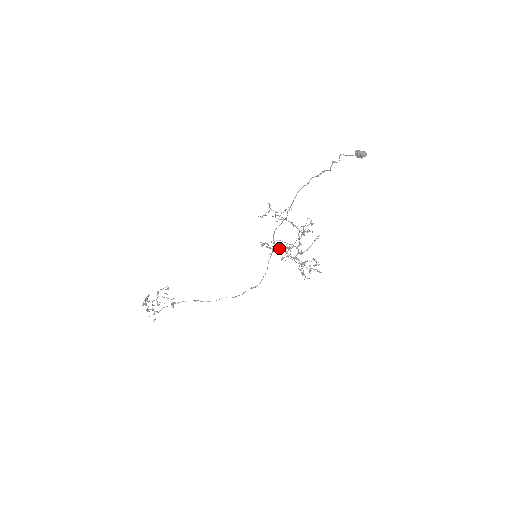
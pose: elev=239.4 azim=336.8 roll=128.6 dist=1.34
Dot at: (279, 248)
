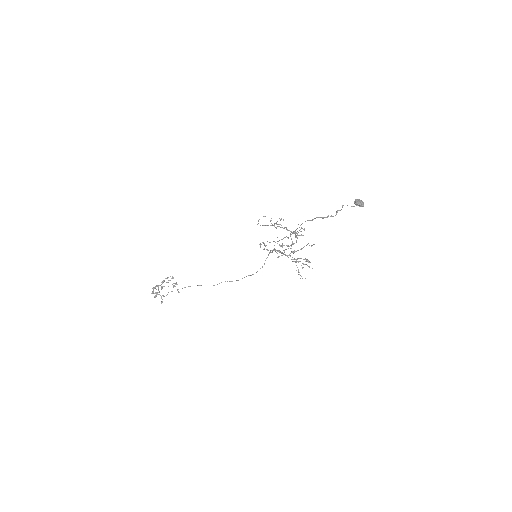
Dot at: (276, 250)
